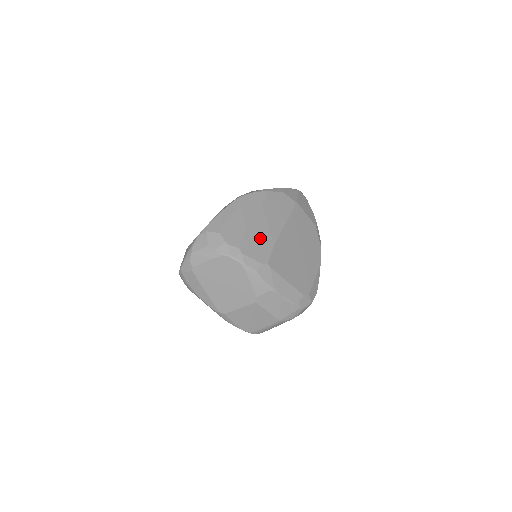
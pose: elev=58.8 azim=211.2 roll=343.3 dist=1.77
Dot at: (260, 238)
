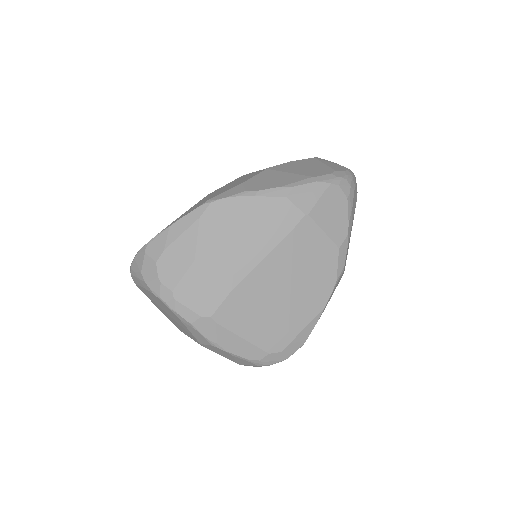
Dot at: (212, 278)
